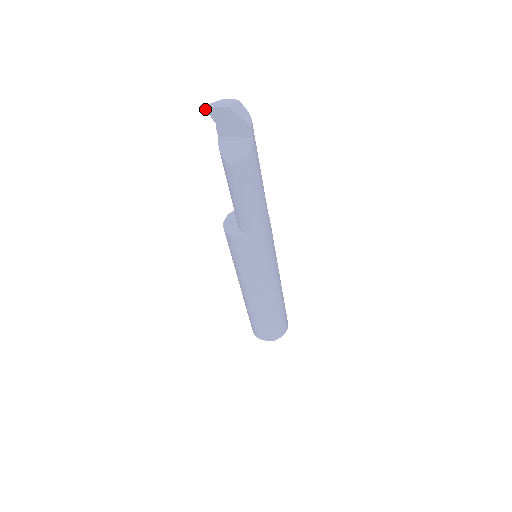
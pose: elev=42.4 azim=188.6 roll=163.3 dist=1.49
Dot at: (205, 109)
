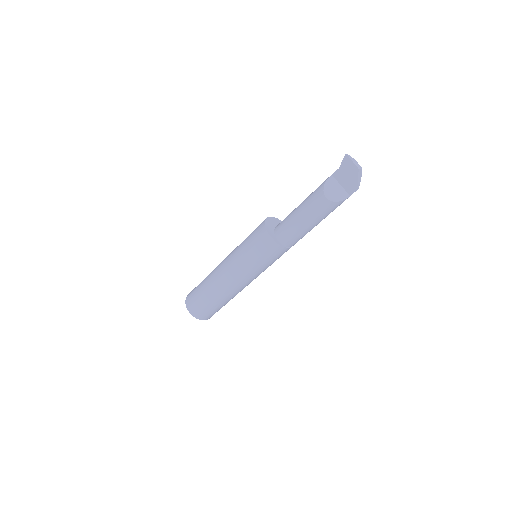
Dot at: (345, 155)
